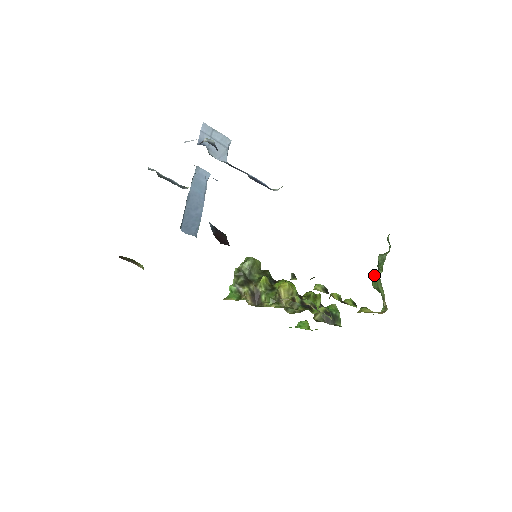
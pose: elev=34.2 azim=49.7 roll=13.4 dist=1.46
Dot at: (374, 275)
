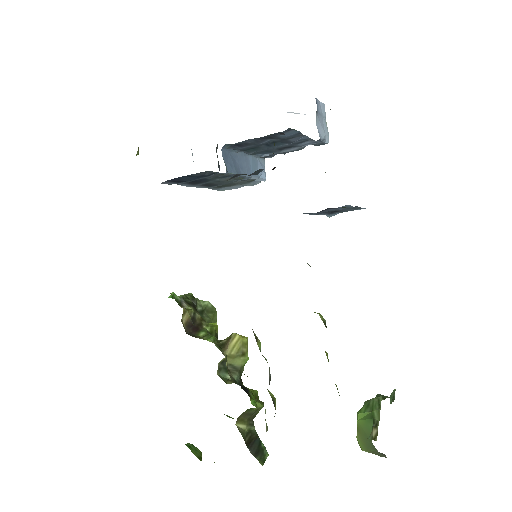
Dot at: (370, 399)
